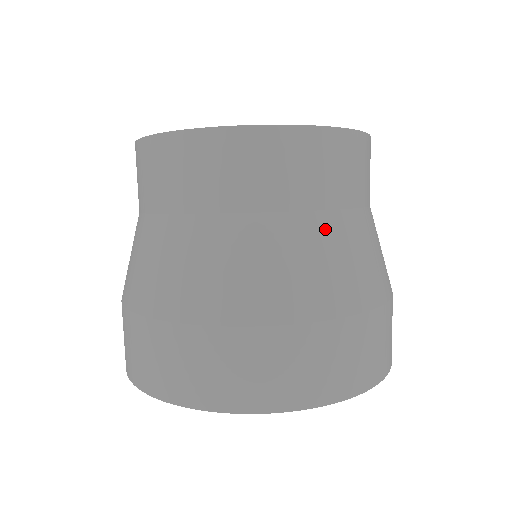
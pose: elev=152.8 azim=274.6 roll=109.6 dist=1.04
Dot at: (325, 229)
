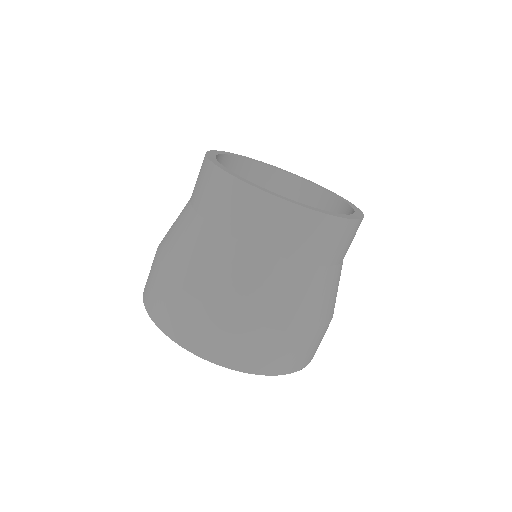
Dot at: (340, 272)
